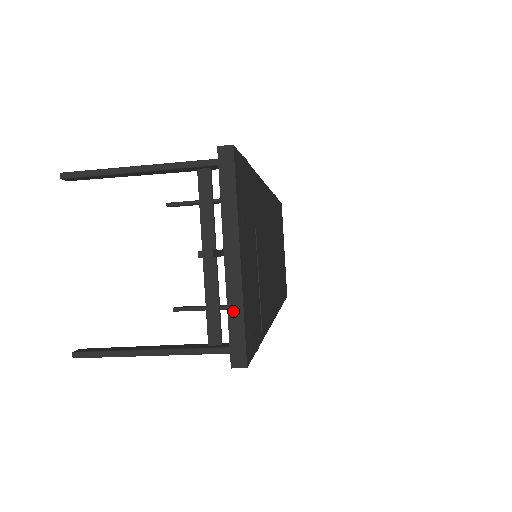
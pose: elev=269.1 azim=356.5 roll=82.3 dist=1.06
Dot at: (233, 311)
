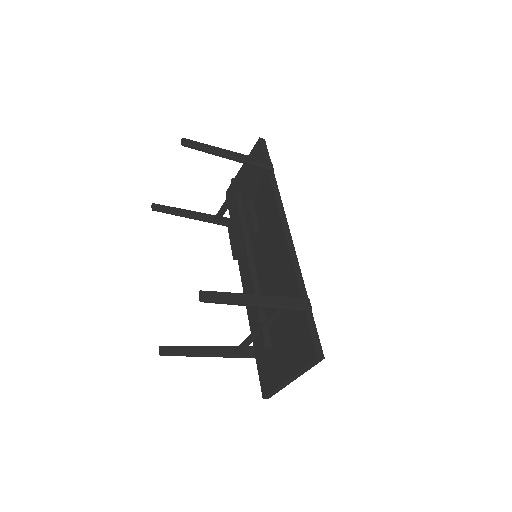
Dot at: (278, 390)
